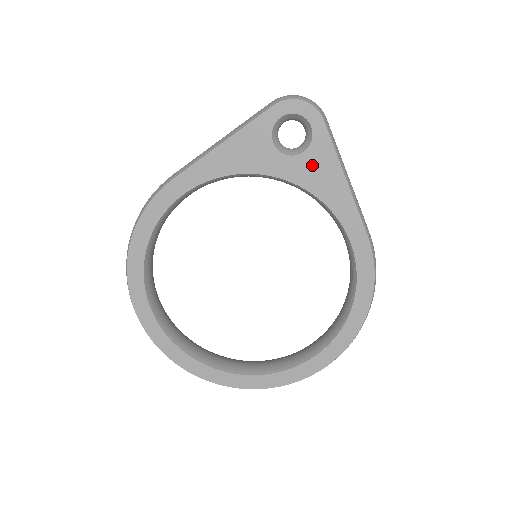
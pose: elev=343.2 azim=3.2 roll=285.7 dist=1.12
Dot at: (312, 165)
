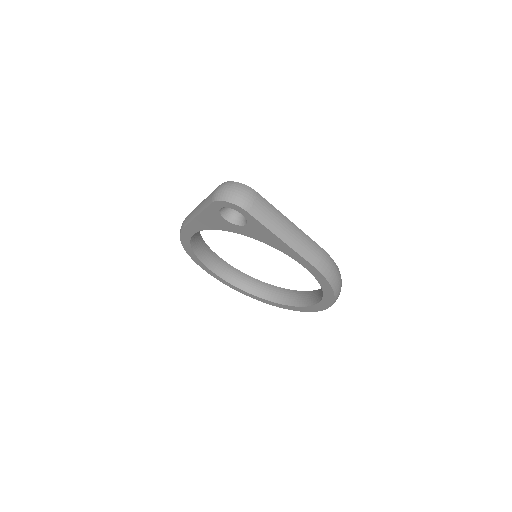
Dot at: (255, 231)
